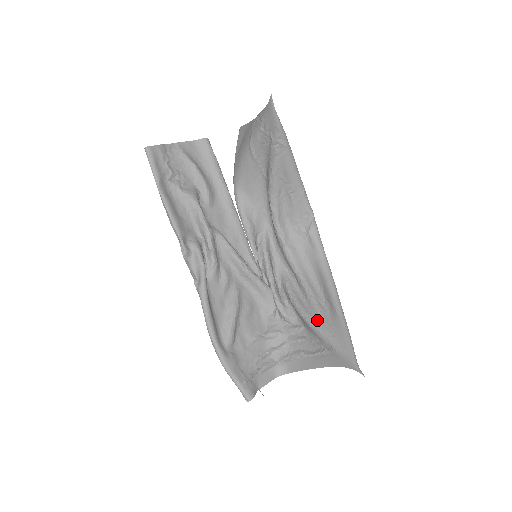
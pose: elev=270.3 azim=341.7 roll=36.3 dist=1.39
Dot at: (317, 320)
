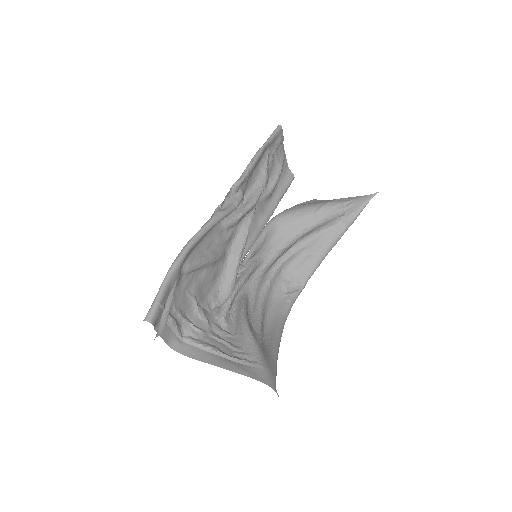
Dot at: (257, 338)
